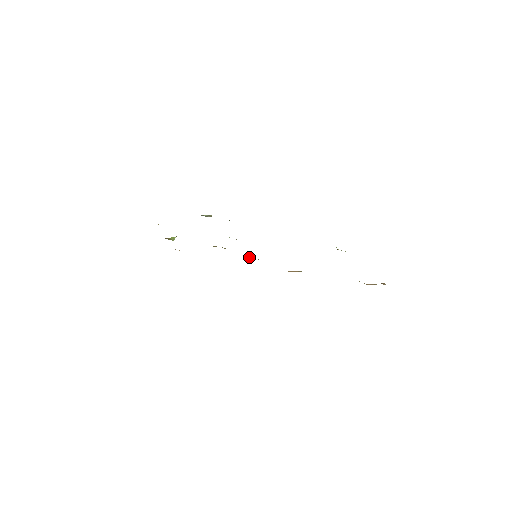
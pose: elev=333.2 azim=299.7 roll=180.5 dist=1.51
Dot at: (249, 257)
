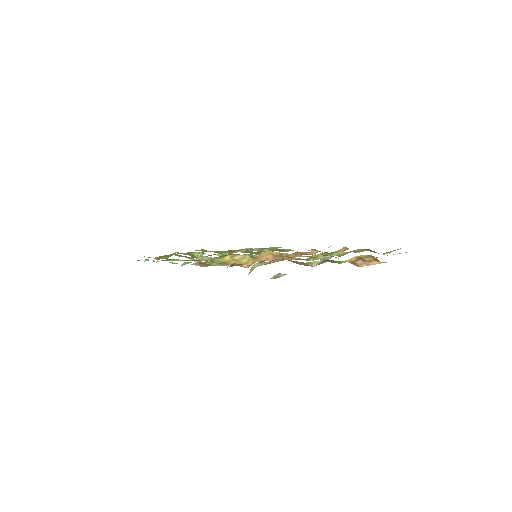
Dot at: occluded
